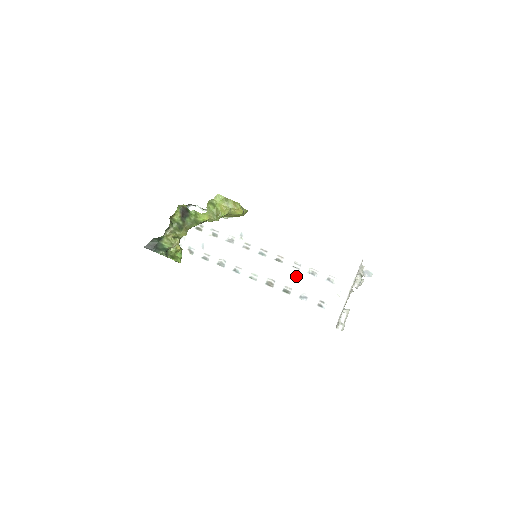
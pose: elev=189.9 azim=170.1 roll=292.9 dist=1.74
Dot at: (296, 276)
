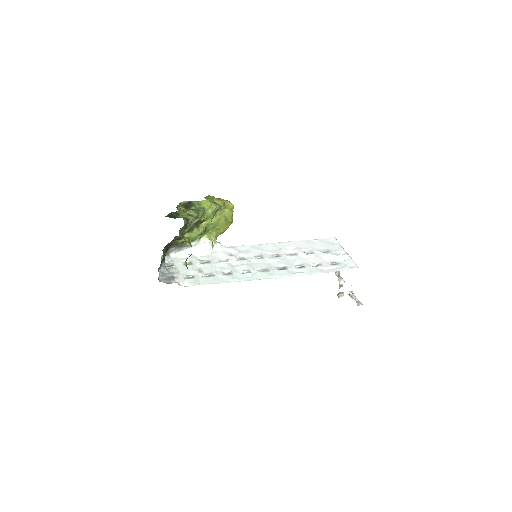
Dot at: (298, 258)
